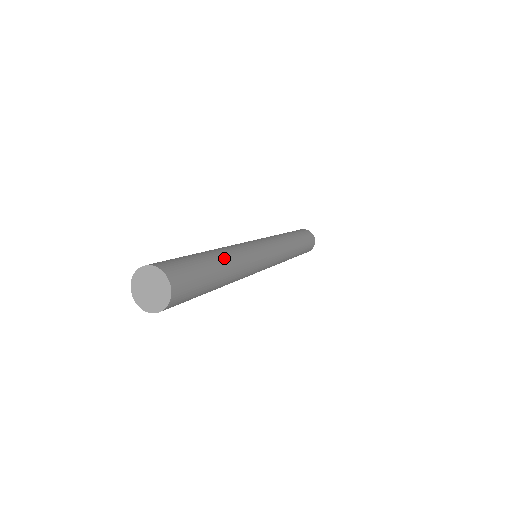
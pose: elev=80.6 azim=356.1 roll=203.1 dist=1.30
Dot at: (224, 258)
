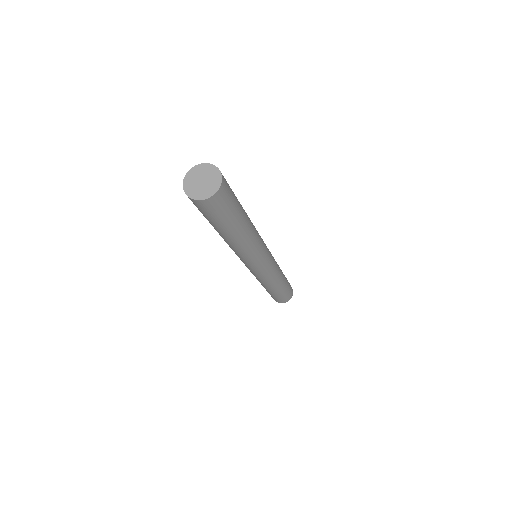
Dot at: occluded
